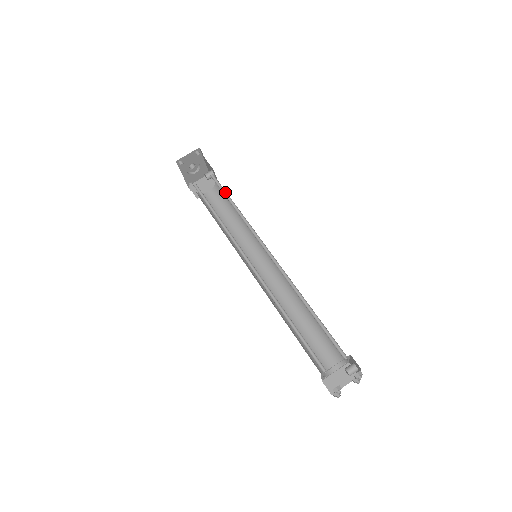
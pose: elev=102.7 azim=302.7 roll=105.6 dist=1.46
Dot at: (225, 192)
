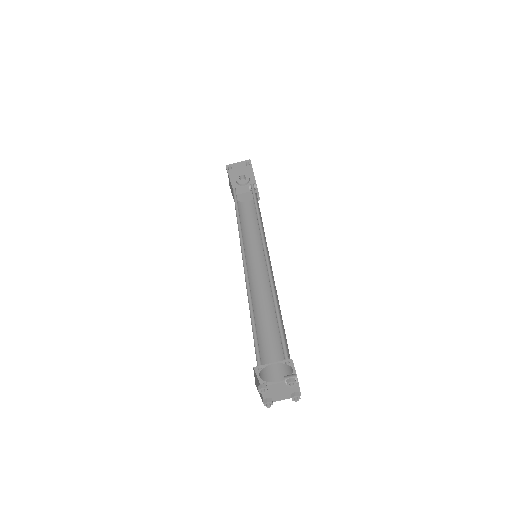
Dot at: (256, 199)
